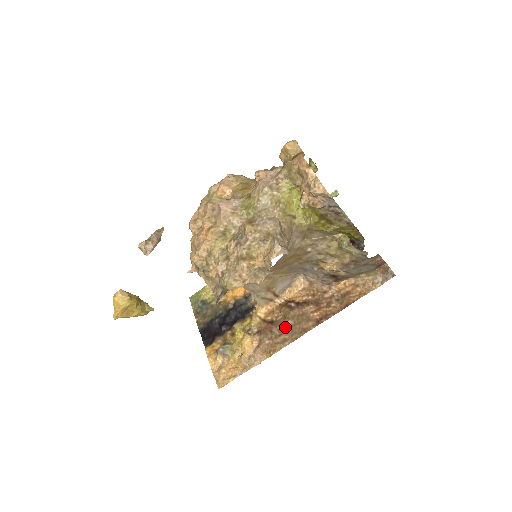
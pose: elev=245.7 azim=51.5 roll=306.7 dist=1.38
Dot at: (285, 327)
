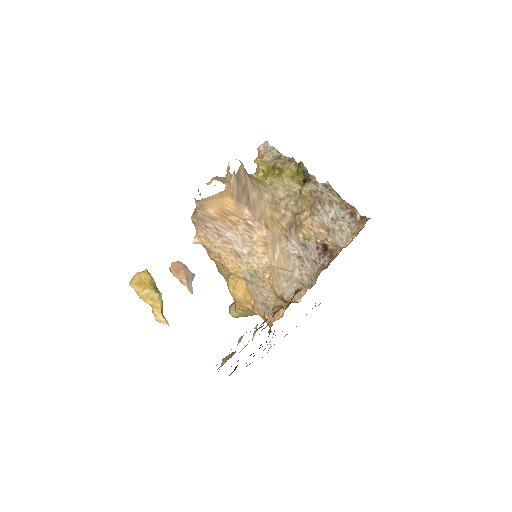
Dot at: occluded
